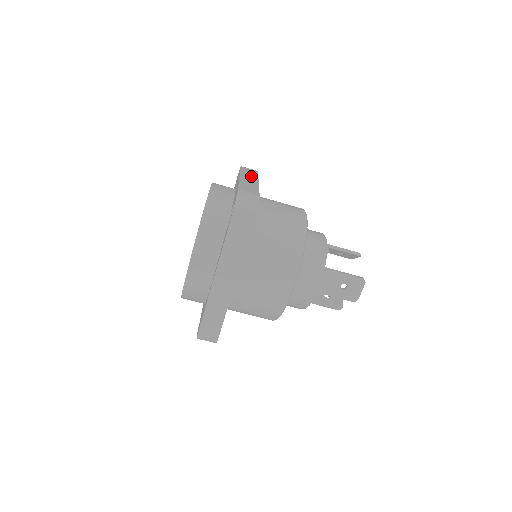
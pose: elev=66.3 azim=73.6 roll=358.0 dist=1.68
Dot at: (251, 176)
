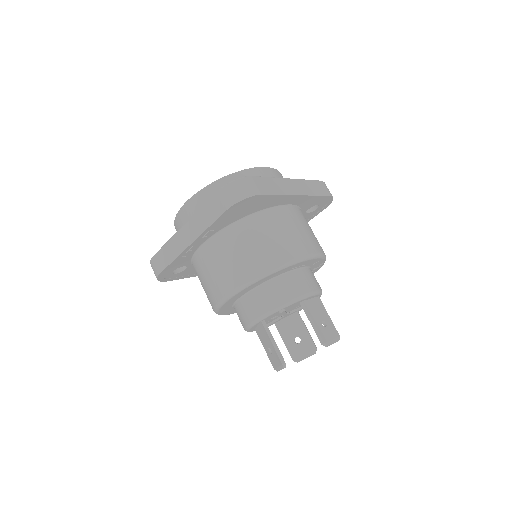
Dot at: occluded
